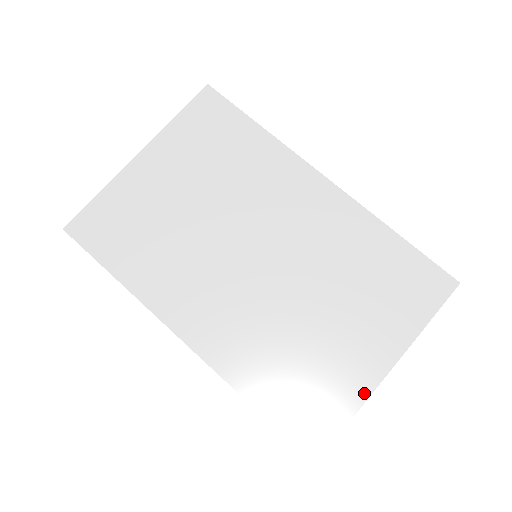
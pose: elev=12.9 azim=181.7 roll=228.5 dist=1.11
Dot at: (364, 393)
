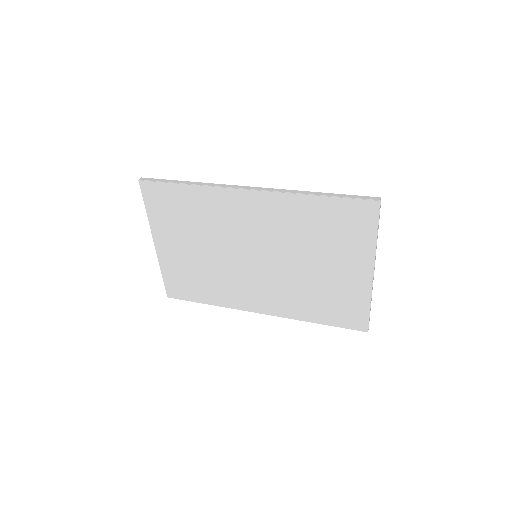
Dot at: (367, 292)
